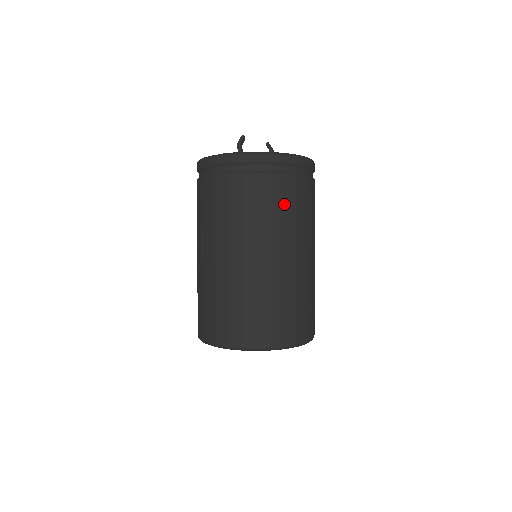
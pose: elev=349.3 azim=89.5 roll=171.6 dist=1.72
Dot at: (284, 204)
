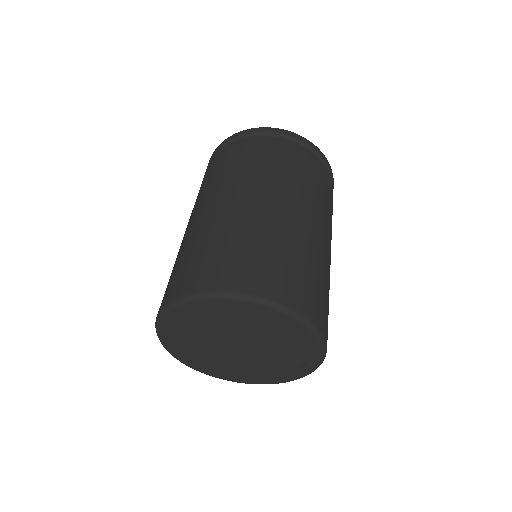
Dot at: (240, 160)
